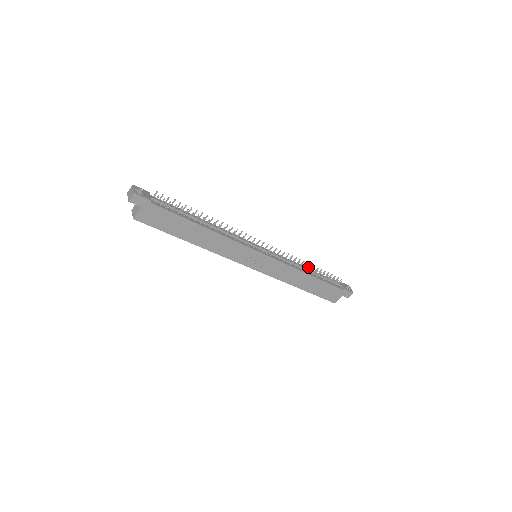
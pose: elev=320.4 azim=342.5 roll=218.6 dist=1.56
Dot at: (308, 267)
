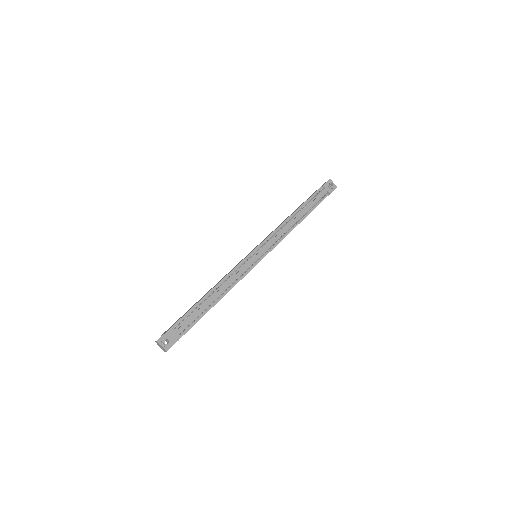
Dot at: (296, 214)
